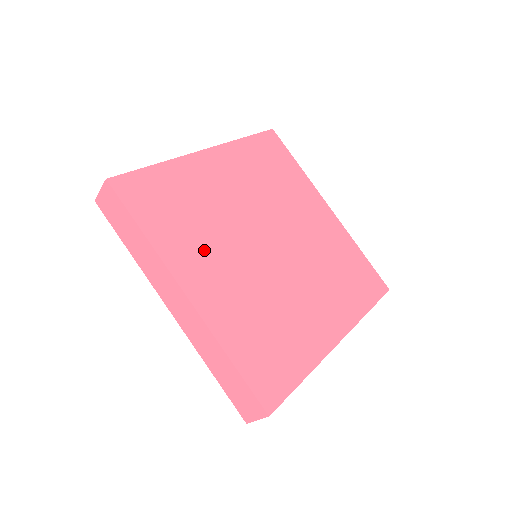
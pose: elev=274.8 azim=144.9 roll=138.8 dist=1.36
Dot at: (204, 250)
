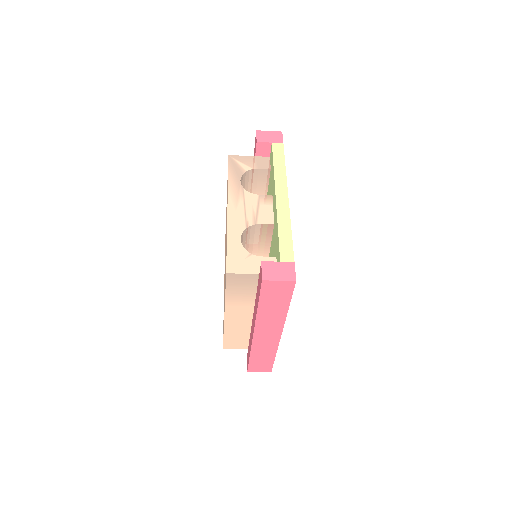
Dot at: occluded
